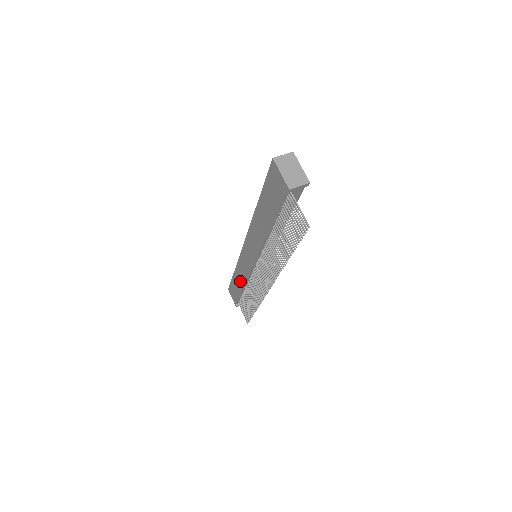
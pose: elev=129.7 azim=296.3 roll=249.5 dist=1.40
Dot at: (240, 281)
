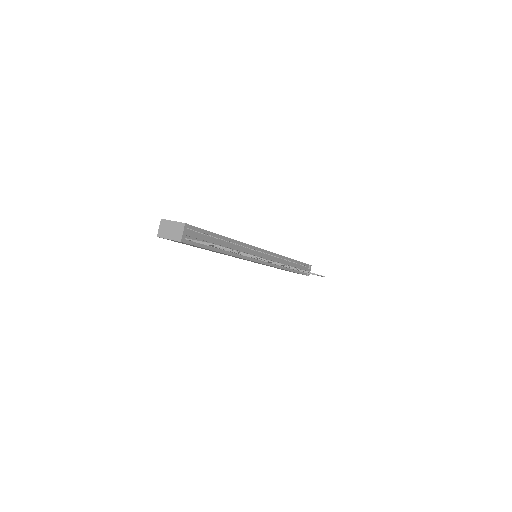
Dot at: occluded
